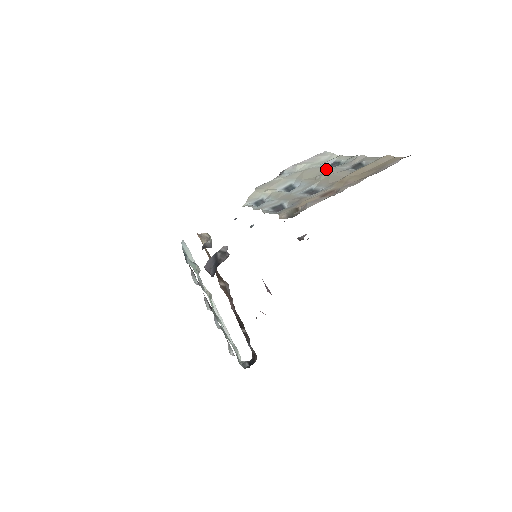
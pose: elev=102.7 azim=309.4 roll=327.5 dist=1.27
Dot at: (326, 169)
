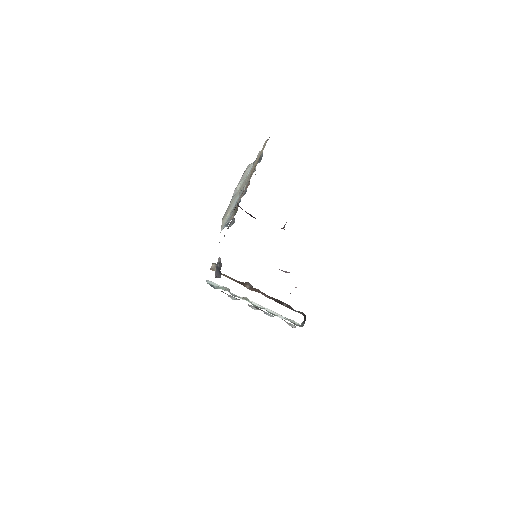
Dot at: occluded
